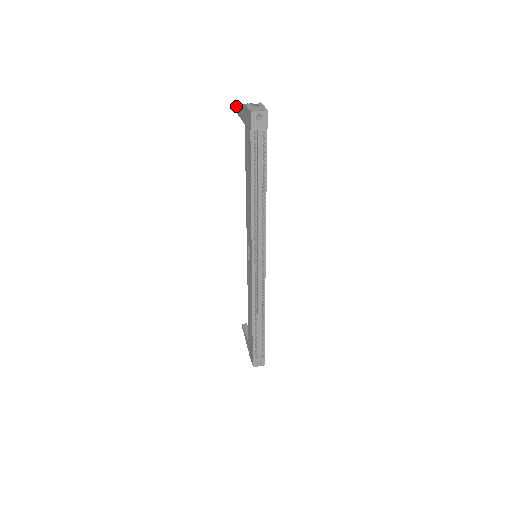
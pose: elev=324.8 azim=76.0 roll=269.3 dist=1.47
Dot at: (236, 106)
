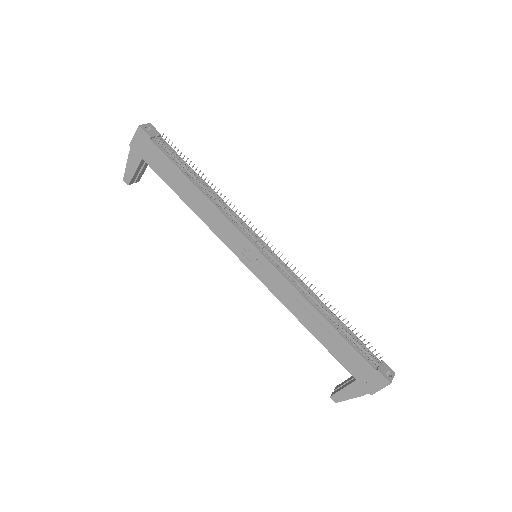
Dot at: (124, 181)
